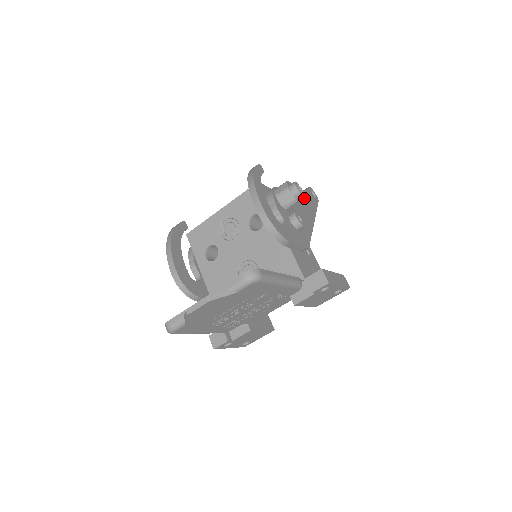
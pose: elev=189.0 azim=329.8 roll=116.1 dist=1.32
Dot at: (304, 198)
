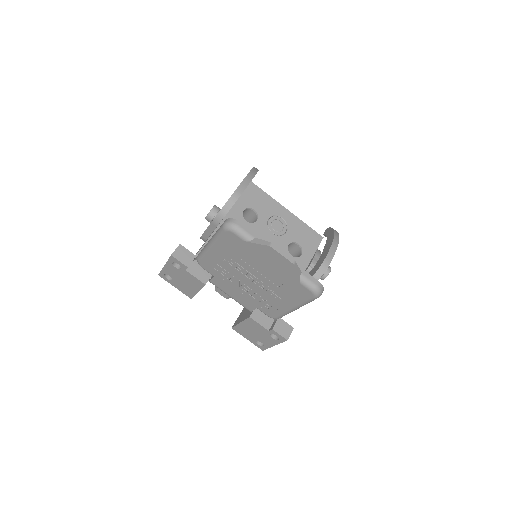
Dot at: occluded
